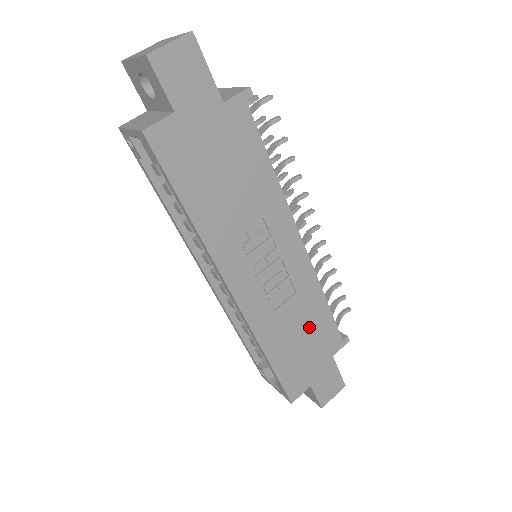
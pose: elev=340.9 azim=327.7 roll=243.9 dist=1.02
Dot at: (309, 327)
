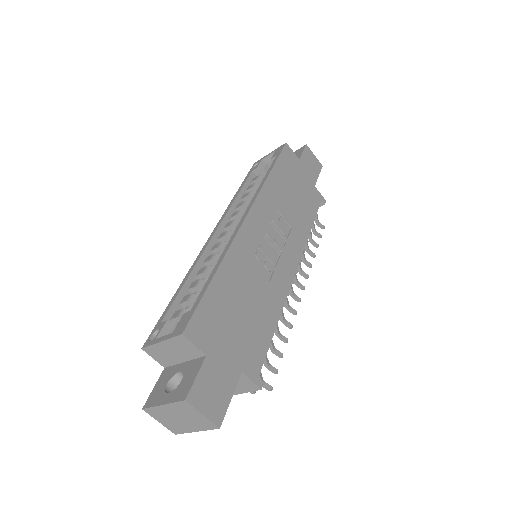
Dot at: (254, 314)
